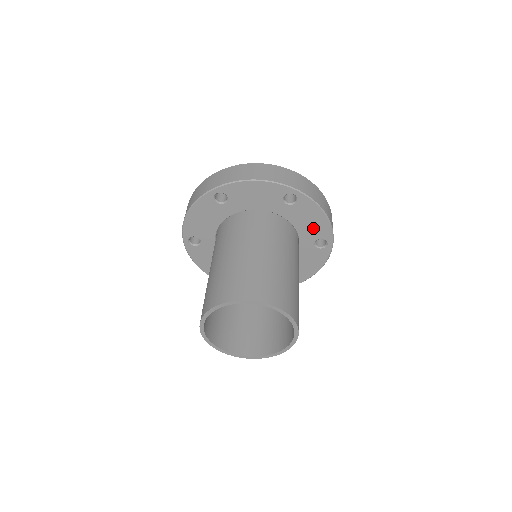
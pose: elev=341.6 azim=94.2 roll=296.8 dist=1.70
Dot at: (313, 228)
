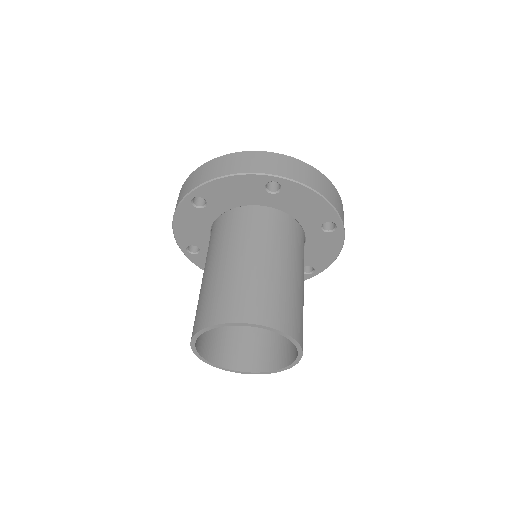
Dot at: (312, 212)
